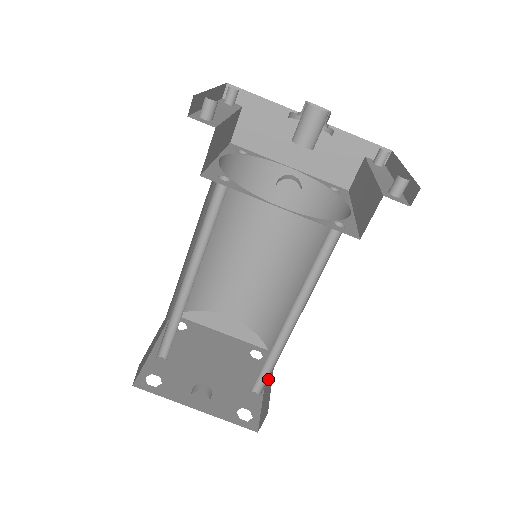
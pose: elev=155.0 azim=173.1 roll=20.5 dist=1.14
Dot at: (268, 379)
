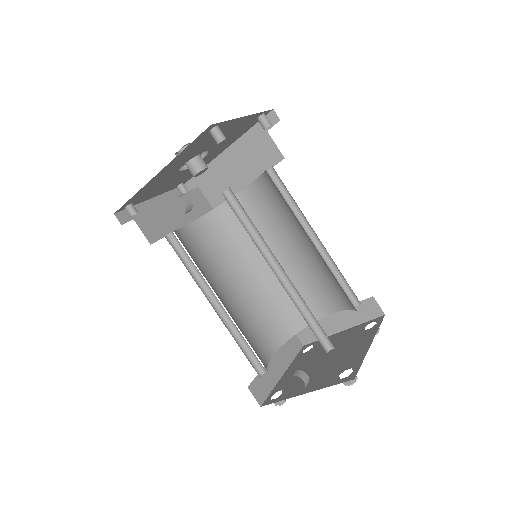
Dot at: occluded
